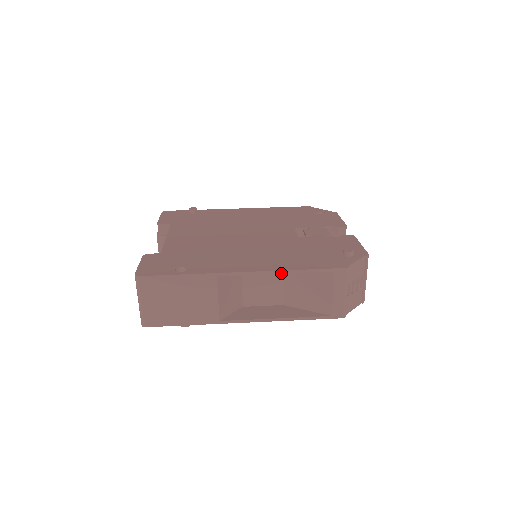
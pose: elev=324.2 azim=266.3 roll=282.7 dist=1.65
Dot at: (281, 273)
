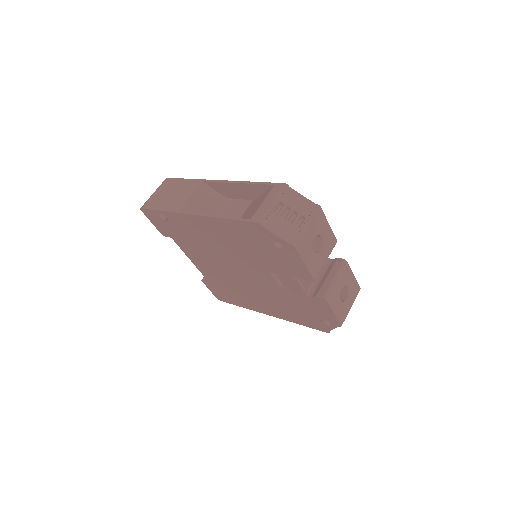
Dot at: (239, 183)
